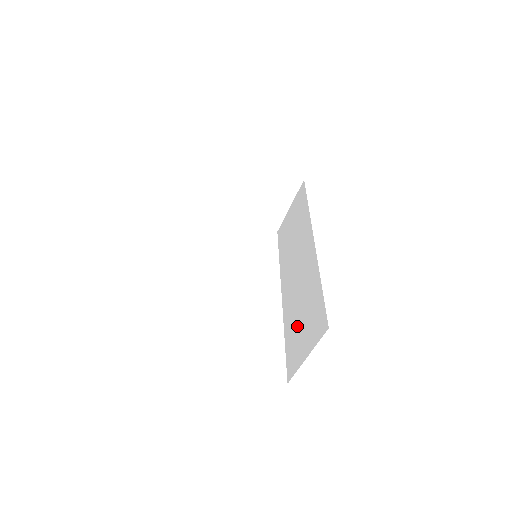
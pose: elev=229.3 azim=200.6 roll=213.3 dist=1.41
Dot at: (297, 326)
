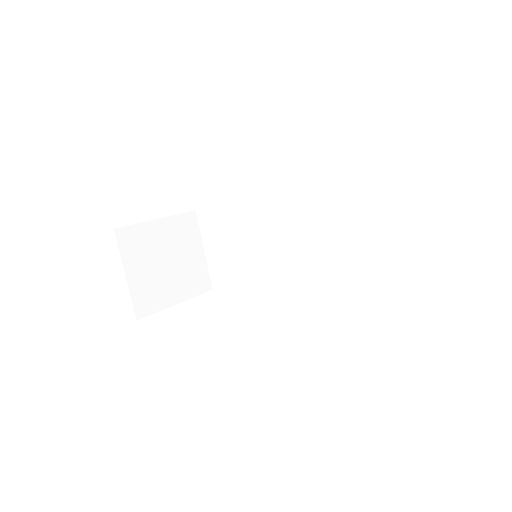
Dot at: (368, 252)
